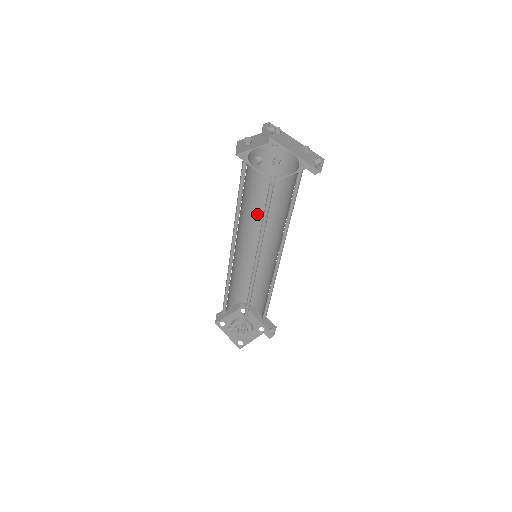
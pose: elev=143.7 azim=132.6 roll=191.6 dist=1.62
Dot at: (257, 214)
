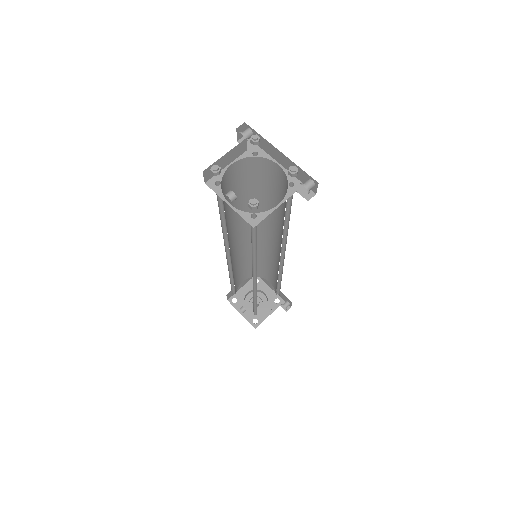
Dot at: occluded
